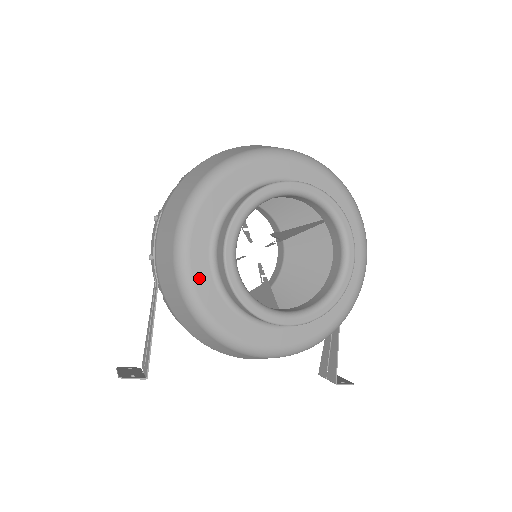
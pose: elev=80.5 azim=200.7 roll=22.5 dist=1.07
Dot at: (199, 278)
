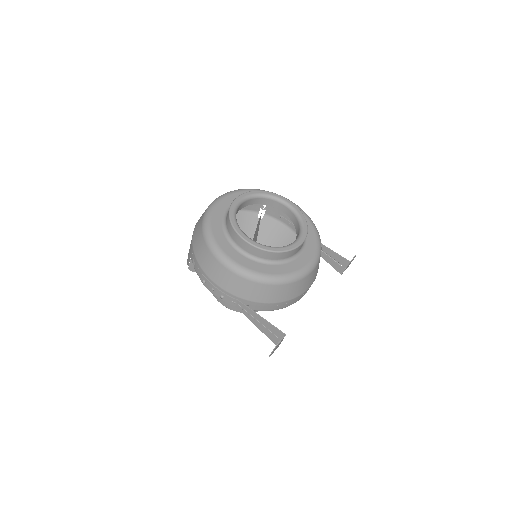
Dot at: (252, 267)
